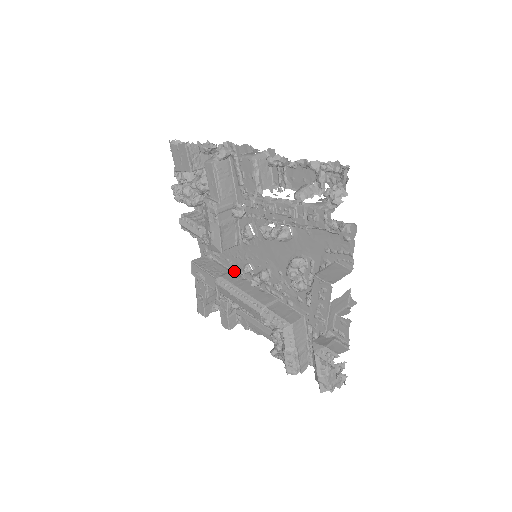
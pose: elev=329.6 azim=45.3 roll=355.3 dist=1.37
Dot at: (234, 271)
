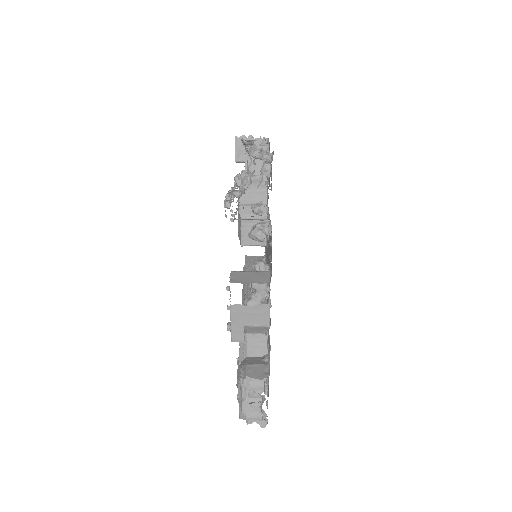
Dot at: occluded
